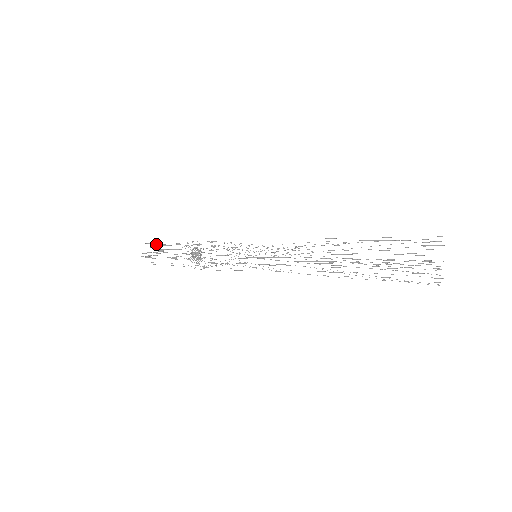
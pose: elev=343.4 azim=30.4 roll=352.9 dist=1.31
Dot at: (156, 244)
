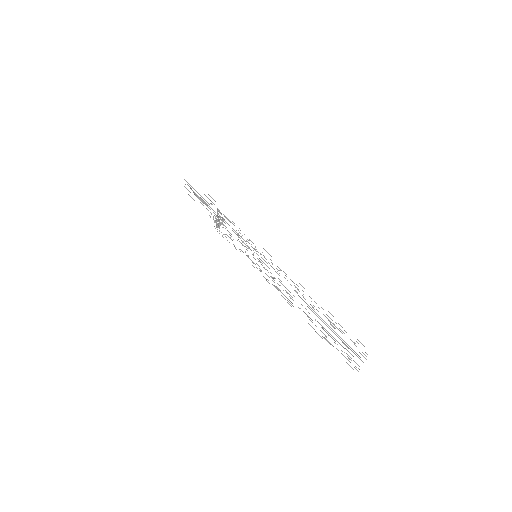
Dot at: occluded
